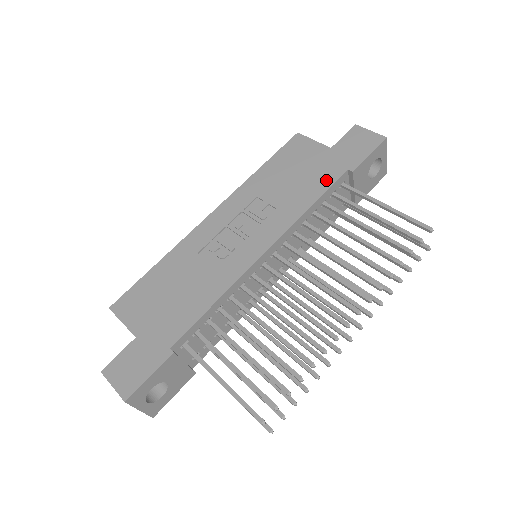
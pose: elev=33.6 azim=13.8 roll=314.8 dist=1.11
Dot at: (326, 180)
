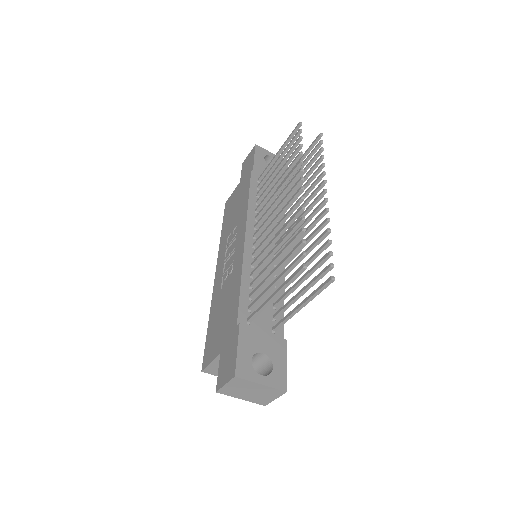
Dot at: (246, 187)
